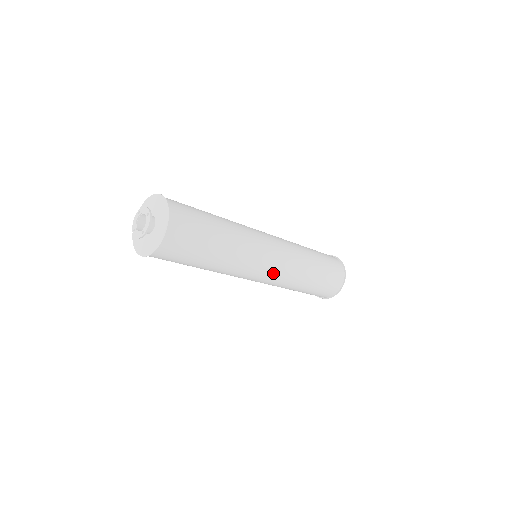
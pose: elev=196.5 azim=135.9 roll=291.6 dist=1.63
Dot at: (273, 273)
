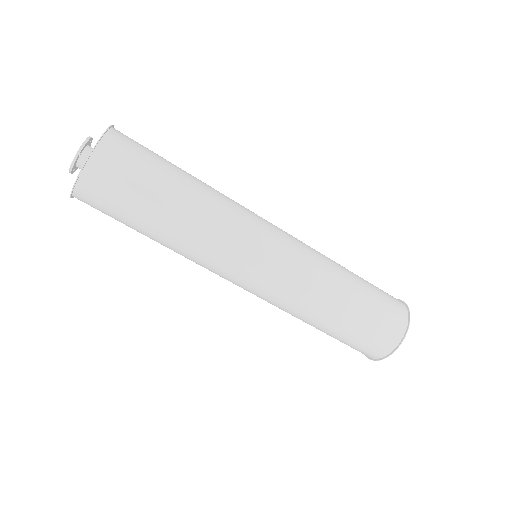
Dot at: (280, 257)
